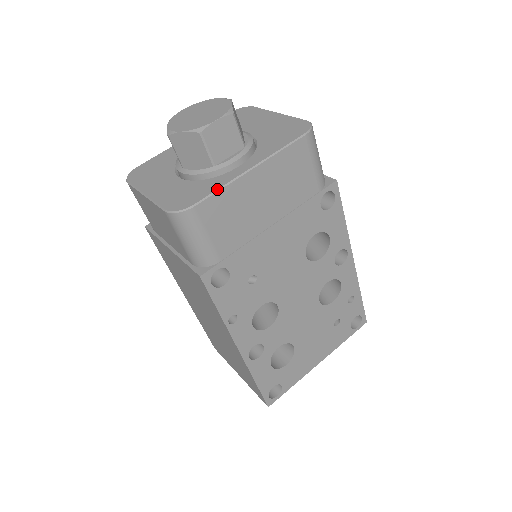
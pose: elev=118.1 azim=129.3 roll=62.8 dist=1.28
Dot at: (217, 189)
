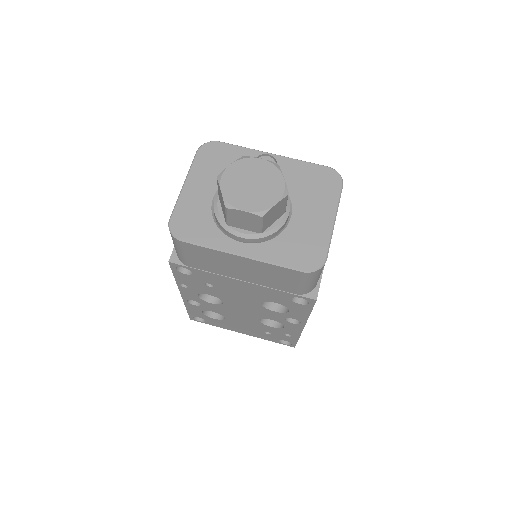
Dot at: (206, 245)
